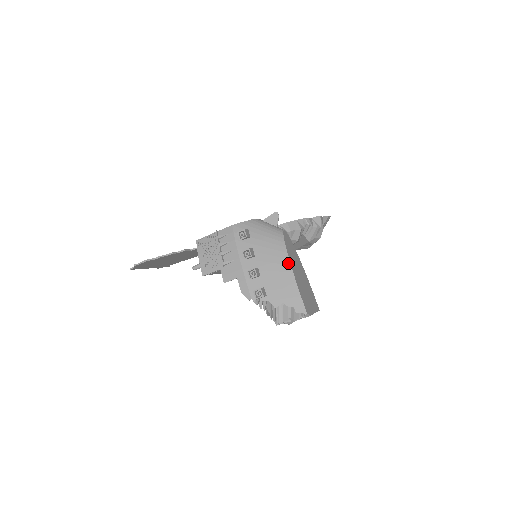
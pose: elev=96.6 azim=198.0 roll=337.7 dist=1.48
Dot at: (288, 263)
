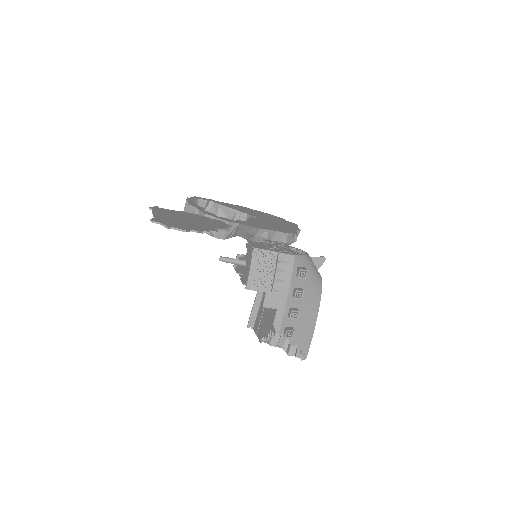
Dot at: (317, 313)
